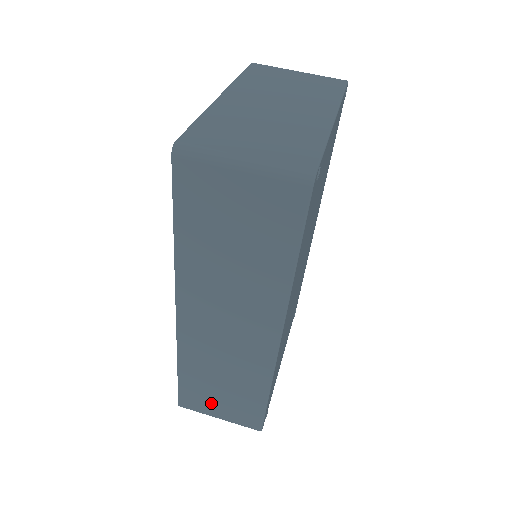
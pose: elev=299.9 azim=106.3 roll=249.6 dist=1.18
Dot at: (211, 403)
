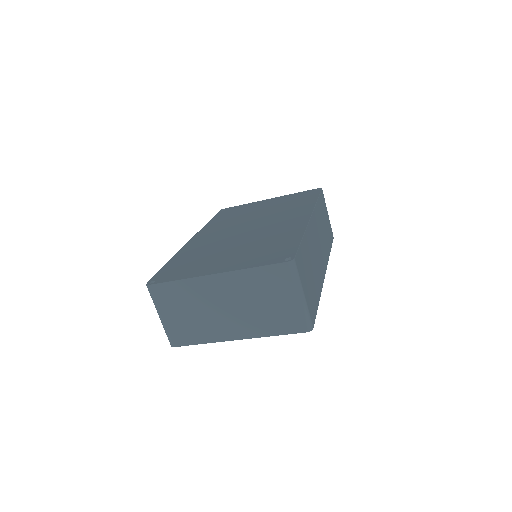
Dot at: occluded
